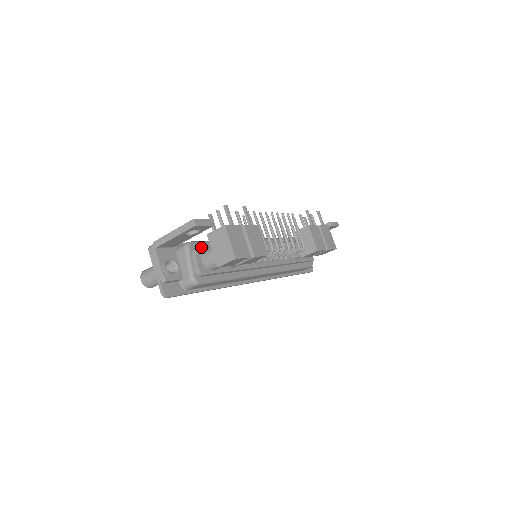
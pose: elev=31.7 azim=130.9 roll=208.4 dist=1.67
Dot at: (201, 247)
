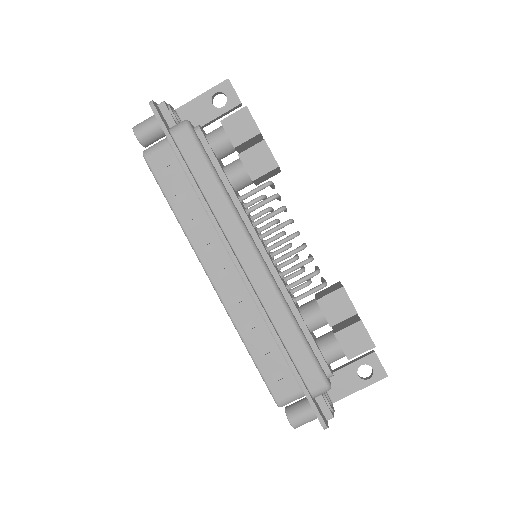
Dot at: occluded
